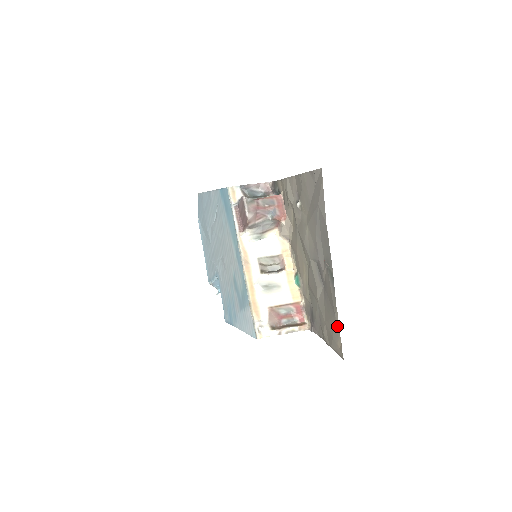
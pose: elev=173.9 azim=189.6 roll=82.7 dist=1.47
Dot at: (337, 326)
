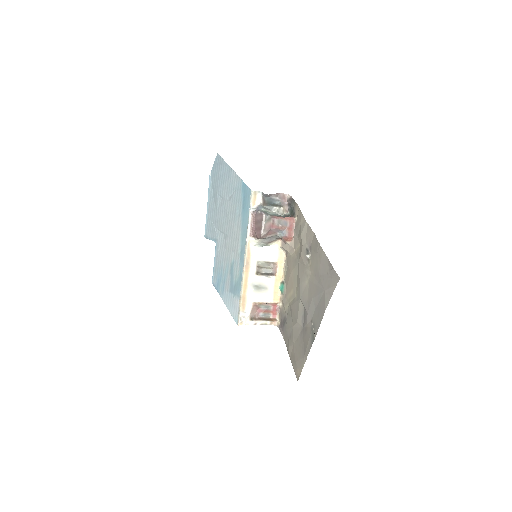
Dot at: (302, 364)
